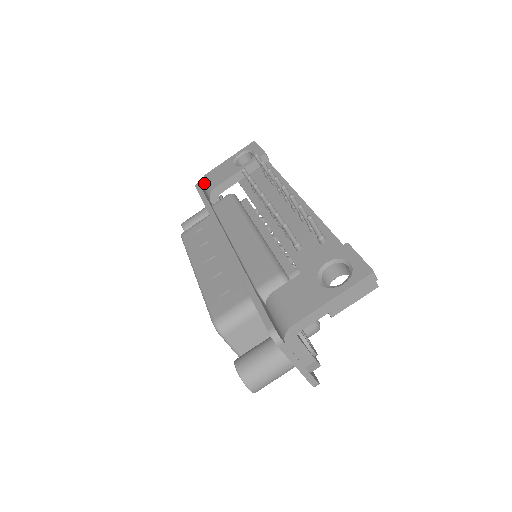
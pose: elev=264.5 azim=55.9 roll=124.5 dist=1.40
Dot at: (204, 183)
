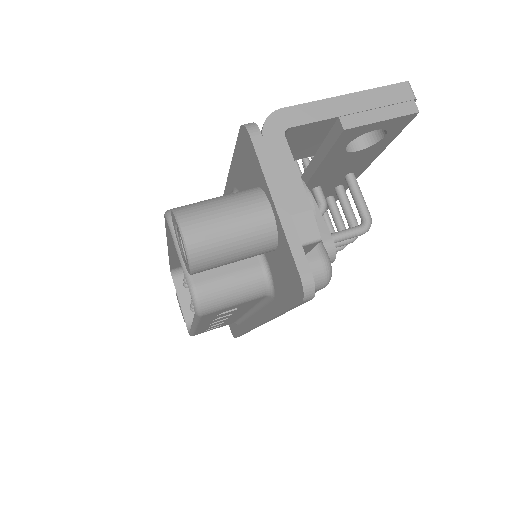
Dot at: occluded
